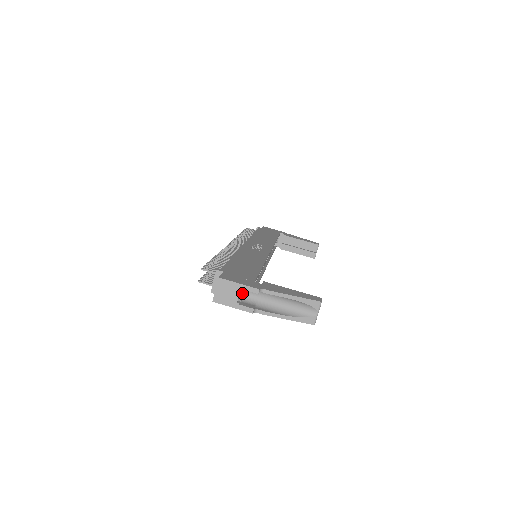
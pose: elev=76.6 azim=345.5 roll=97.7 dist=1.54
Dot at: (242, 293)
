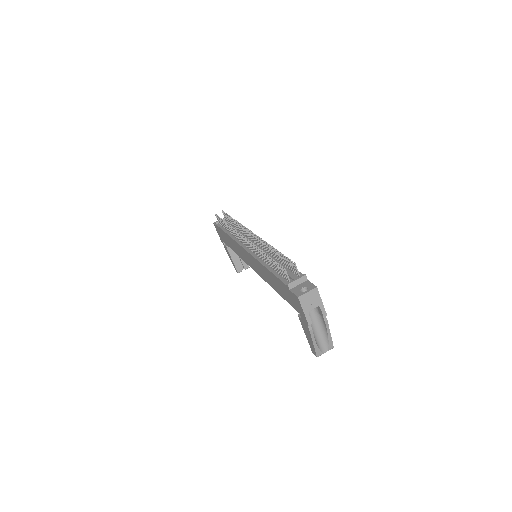
Dot at: occluded
